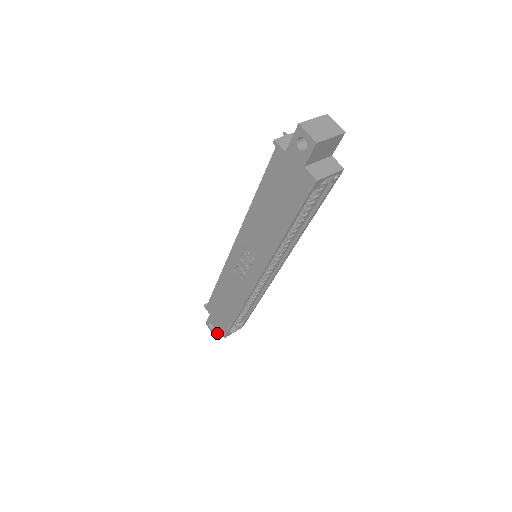
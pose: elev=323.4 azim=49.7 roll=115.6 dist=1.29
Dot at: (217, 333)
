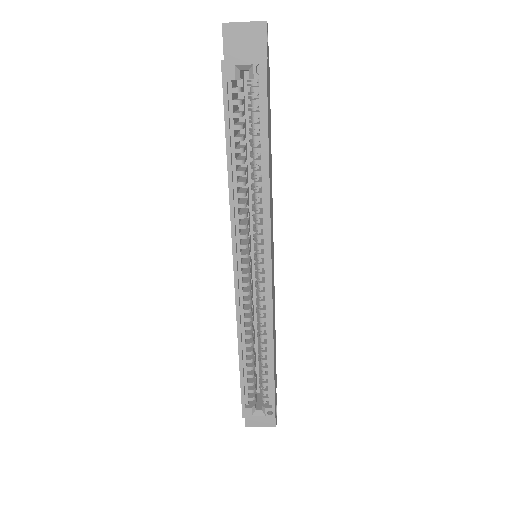
Dot at: (250, 424)
